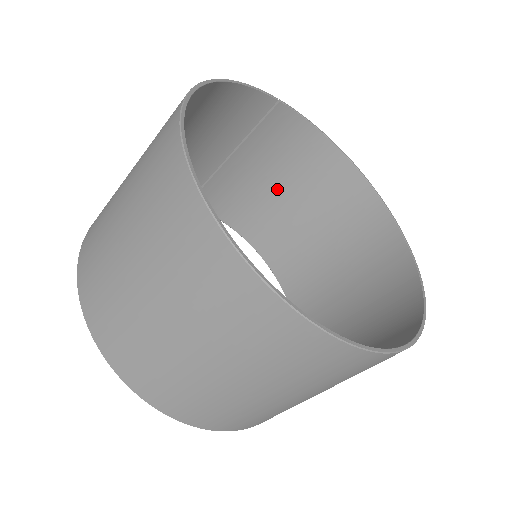
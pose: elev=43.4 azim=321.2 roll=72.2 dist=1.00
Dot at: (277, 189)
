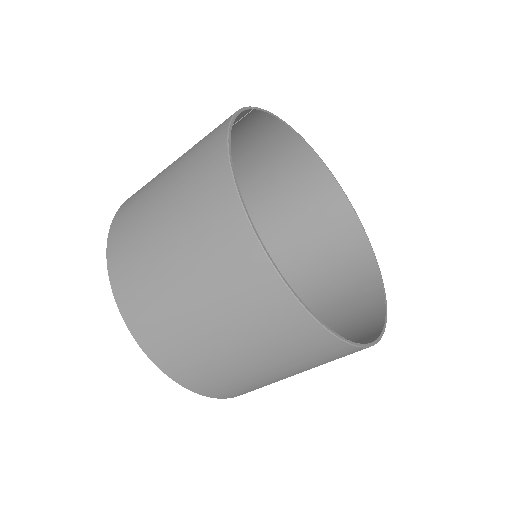
Dot at: occluded
